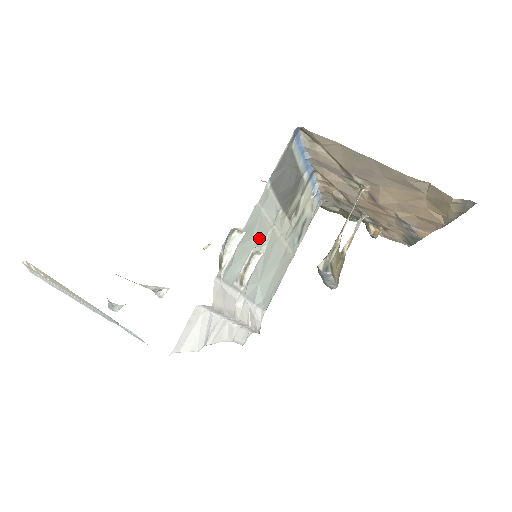
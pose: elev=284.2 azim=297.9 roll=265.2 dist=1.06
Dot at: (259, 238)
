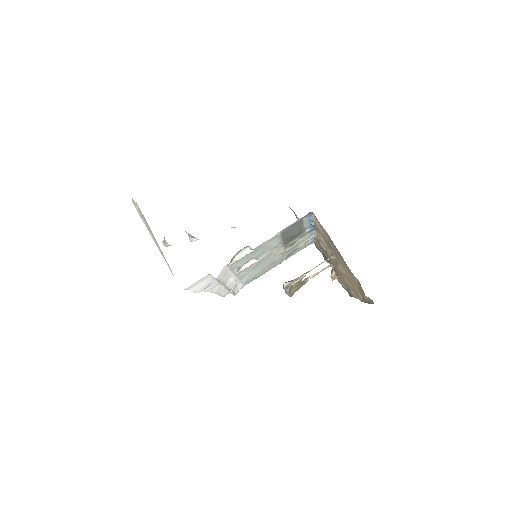
Dot at: (260, 253)
